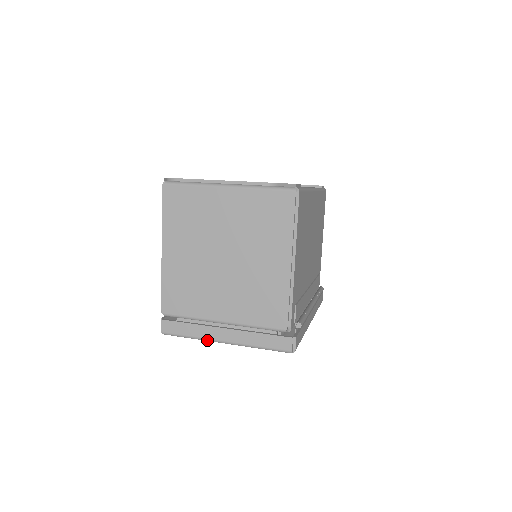
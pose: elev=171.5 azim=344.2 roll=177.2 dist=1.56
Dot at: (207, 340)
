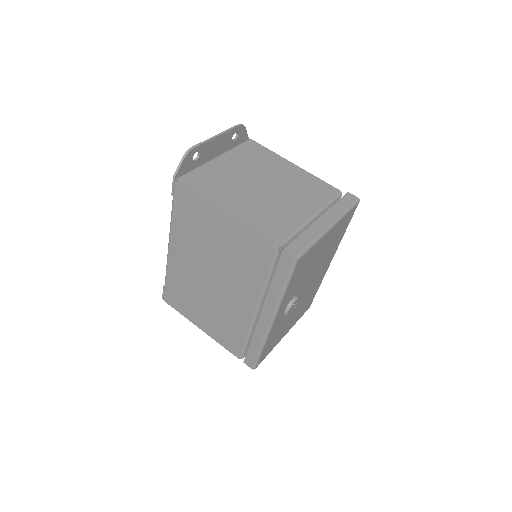
Dot at: (322, 234)
